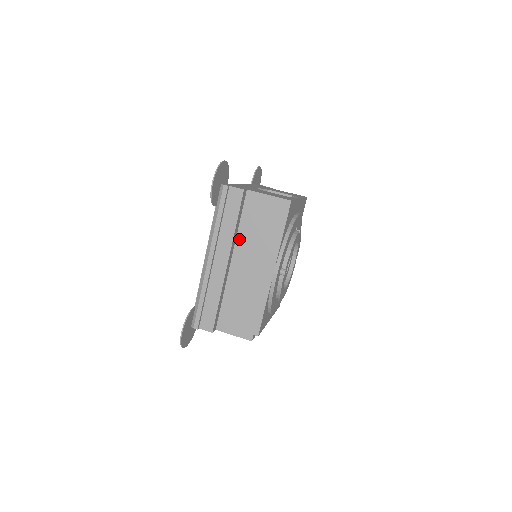
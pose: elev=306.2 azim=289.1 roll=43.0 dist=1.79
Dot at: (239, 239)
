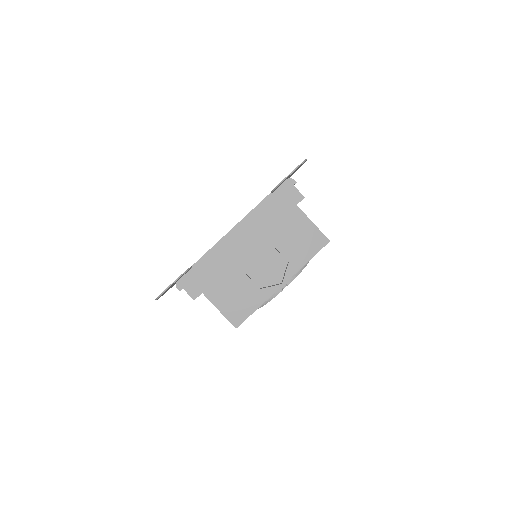
Dot at: occluded
